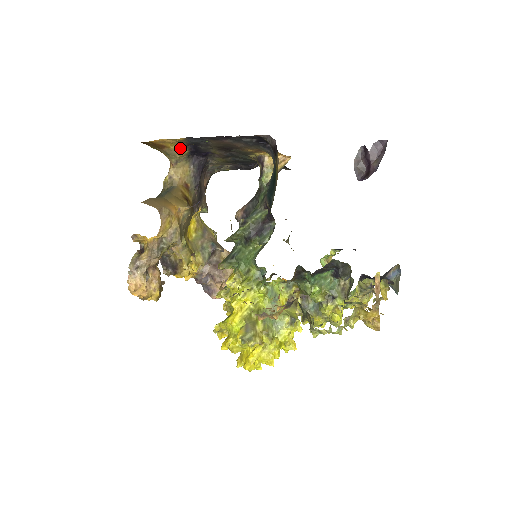
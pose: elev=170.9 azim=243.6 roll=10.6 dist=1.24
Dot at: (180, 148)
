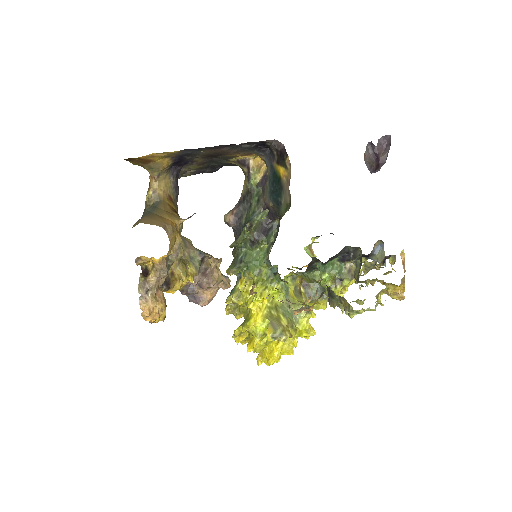
Dot at: (165, 160)
